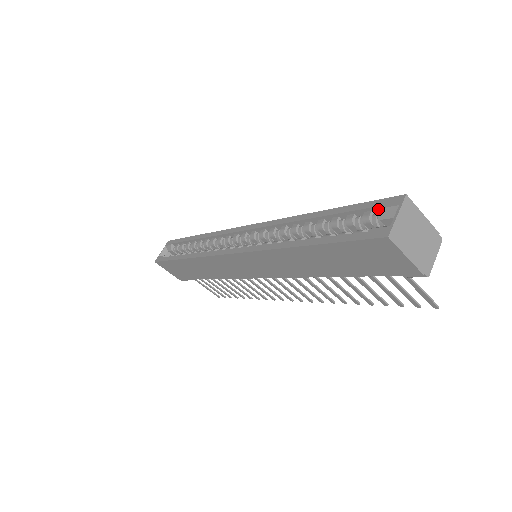
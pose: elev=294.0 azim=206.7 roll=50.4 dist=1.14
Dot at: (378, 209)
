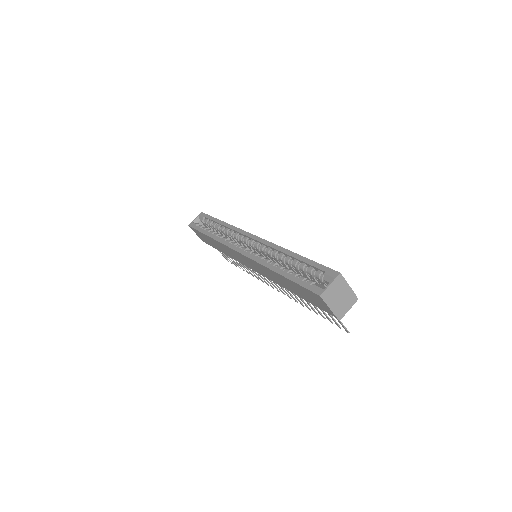
Dot at: (324, 274)
